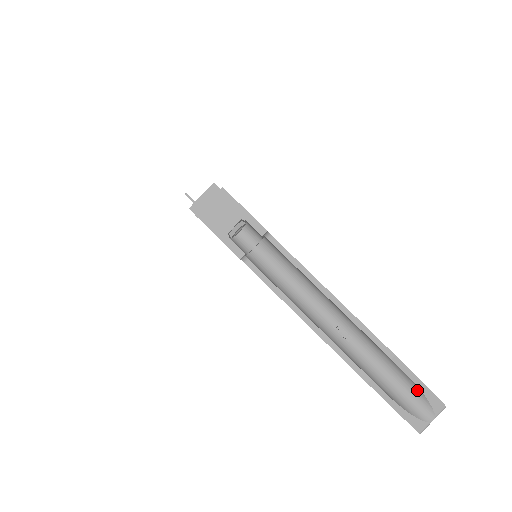
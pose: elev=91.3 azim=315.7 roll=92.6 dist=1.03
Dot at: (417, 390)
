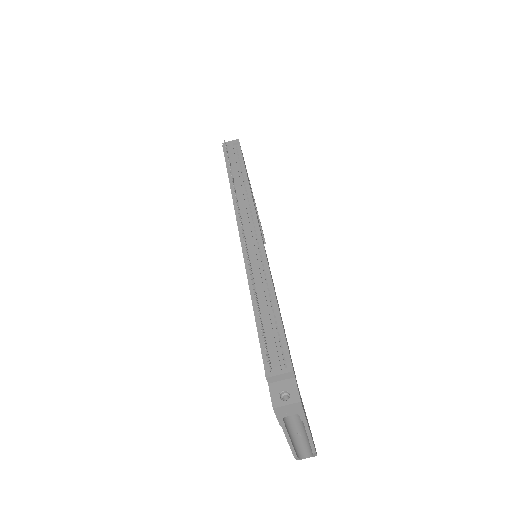
Dot at: (312, 454)
